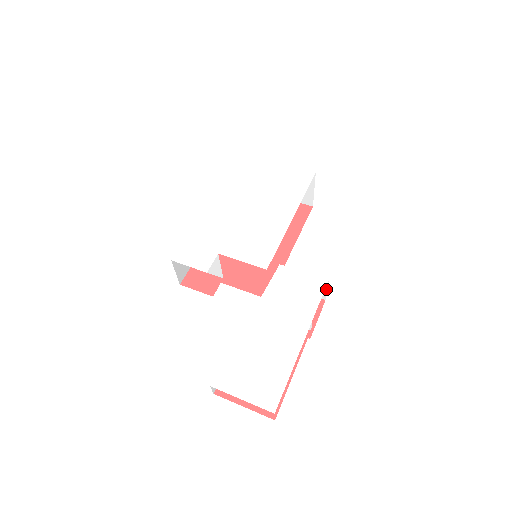
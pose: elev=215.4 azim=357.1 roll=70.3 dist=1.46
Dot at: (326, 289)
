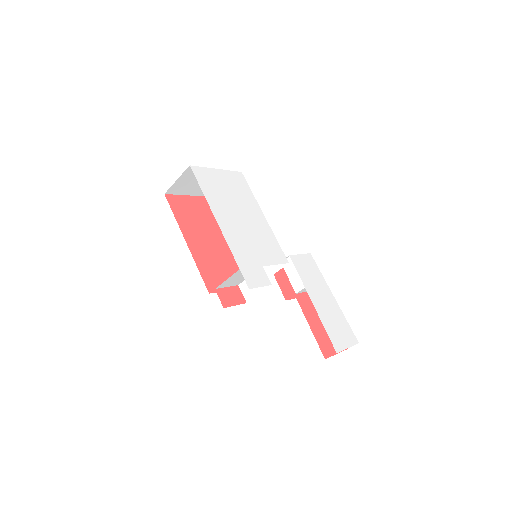
Dot at: occluded
